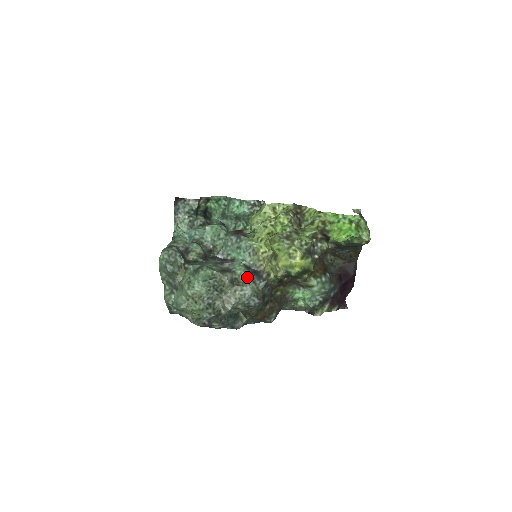
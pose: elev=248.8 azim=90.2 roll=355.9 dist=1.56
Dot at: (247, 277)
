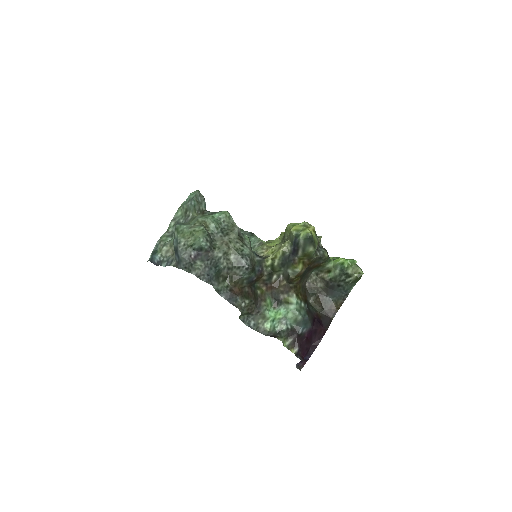
Dot at: (250, 245)
